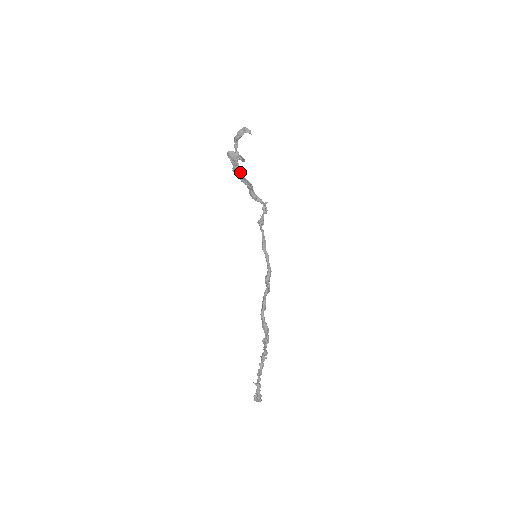
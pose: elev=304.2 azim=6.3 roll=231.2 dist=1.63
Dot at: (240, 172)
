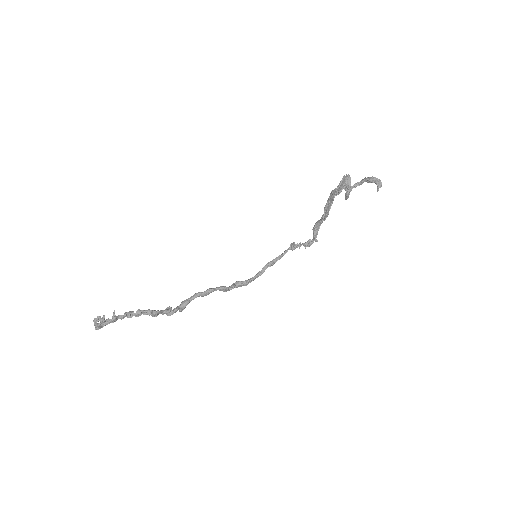
Dot at: occluded
